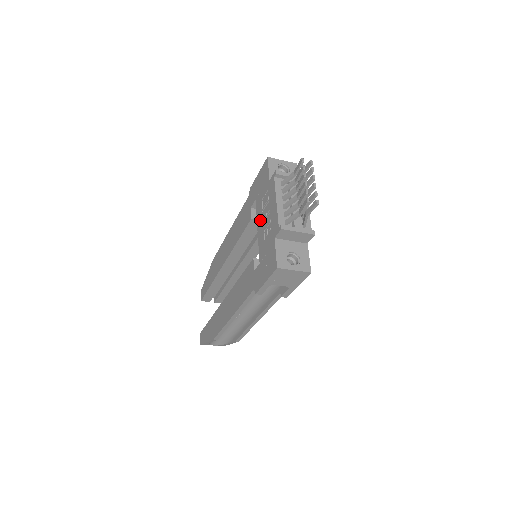
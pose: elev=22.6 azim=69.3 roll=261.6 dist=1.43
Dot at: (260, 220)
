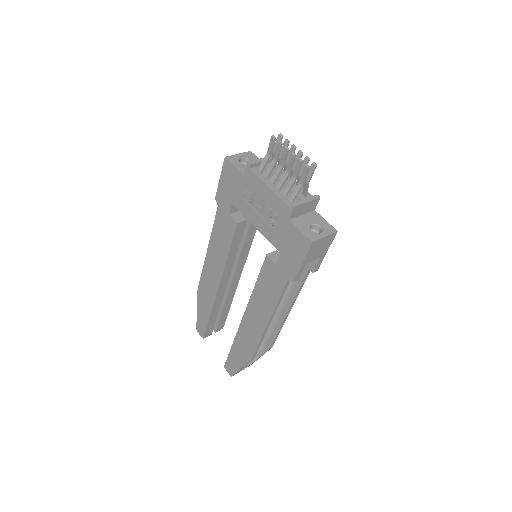
Dot at: (254, 216)
